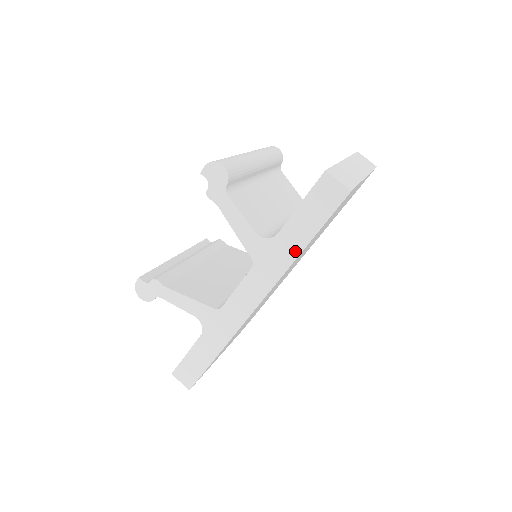
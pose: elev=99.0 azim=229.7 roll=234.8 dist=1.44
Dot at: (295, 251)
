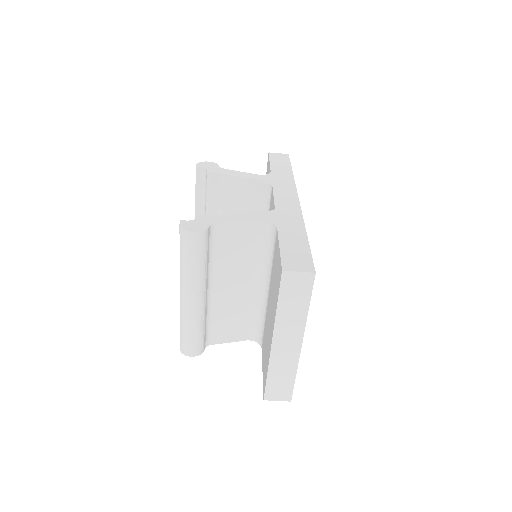
Dot at: occluded
